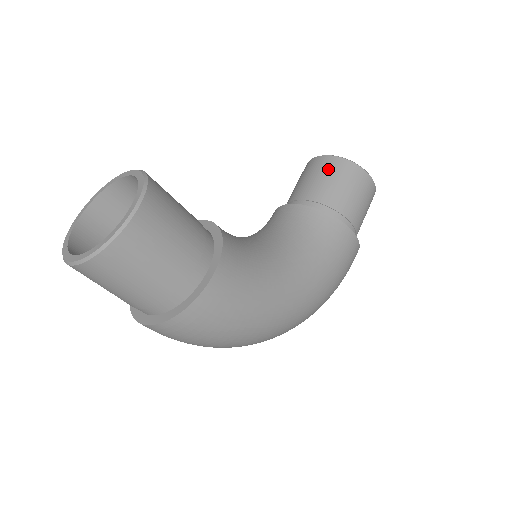
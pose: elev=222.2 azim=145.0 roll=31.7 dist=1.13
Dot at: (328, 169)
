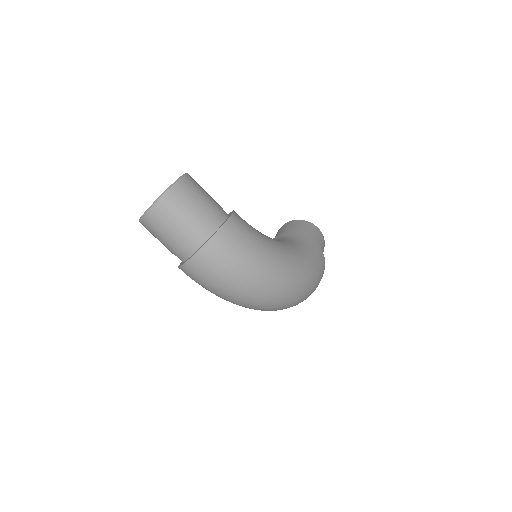
Dot at: (288, 225)
